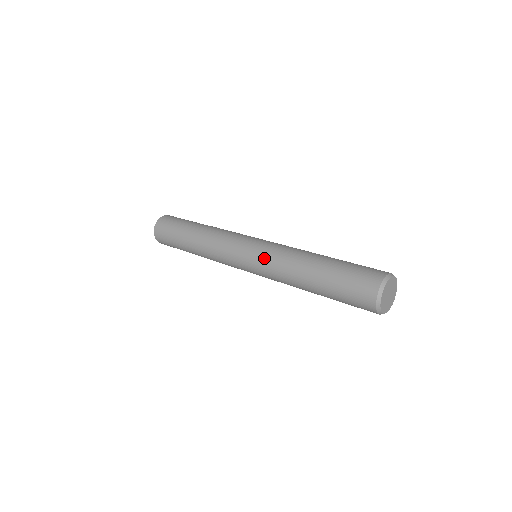
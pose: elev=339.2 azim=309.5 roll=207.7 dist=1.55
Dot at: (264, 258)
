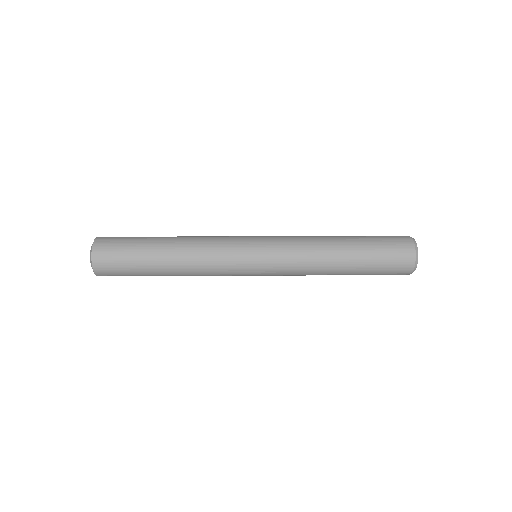
Dot at: (283, 238)
